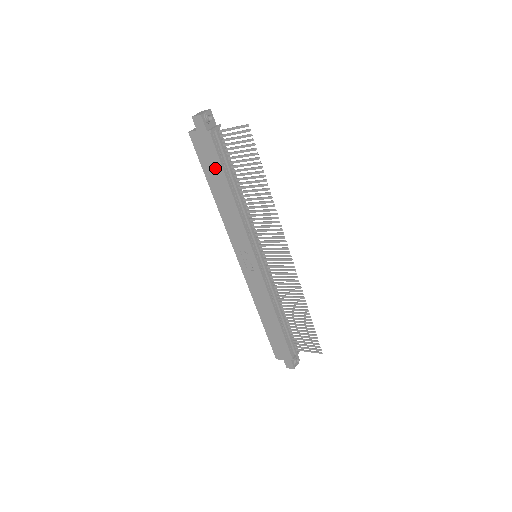
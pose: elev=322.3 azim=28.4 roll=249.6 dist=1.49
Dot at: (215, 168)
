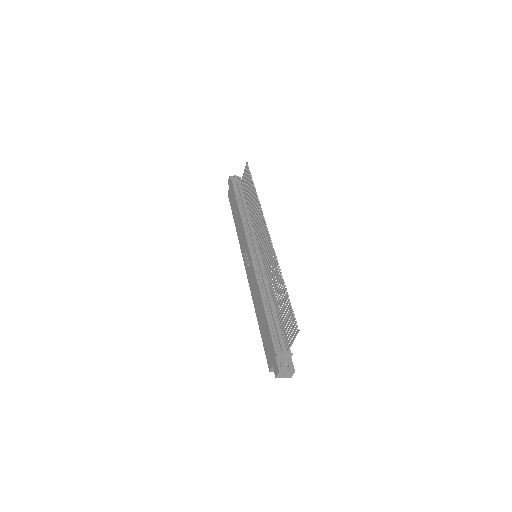
Dot at: (234, 201)
